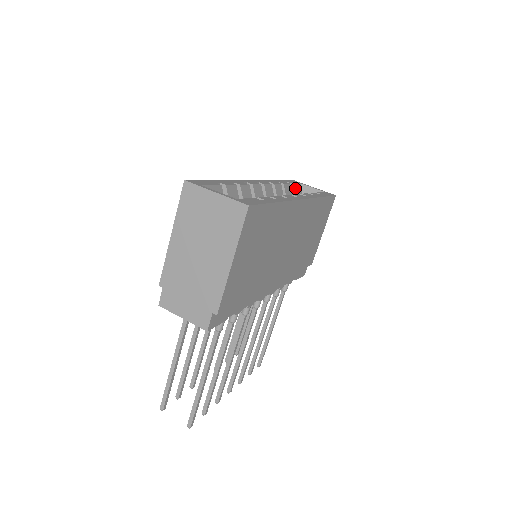
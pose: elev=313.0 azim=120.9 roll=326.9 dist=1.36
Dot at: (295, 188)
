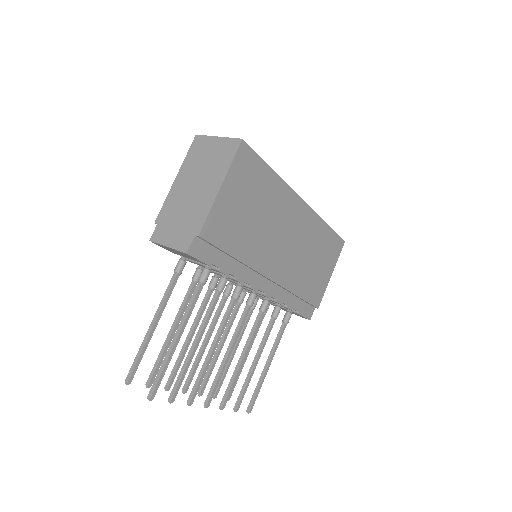
Dot at: occluded
